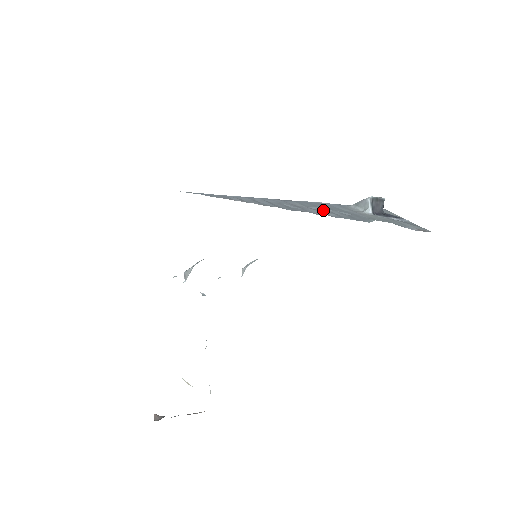
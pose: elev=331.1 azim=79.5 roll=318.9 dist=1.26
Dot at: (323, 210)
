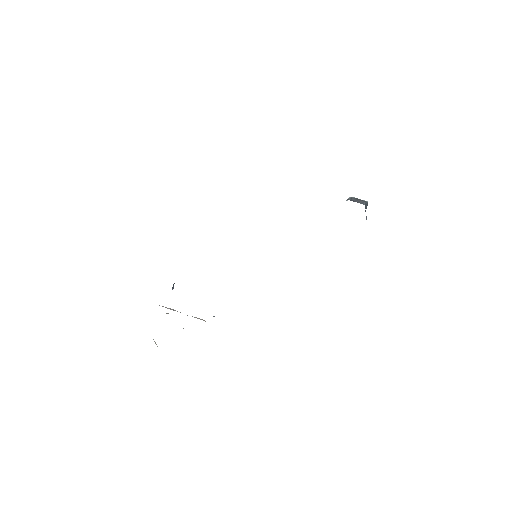
Dot at: occluded
